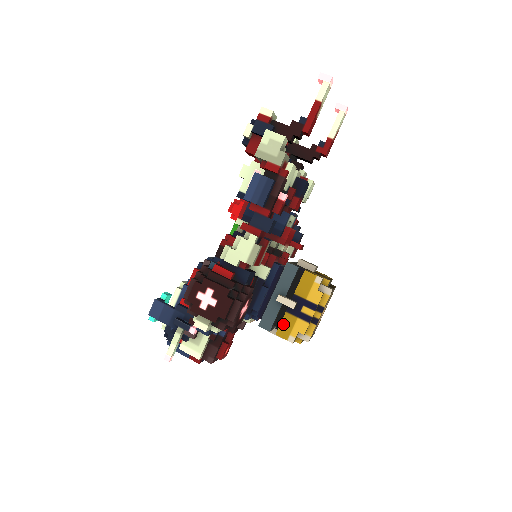
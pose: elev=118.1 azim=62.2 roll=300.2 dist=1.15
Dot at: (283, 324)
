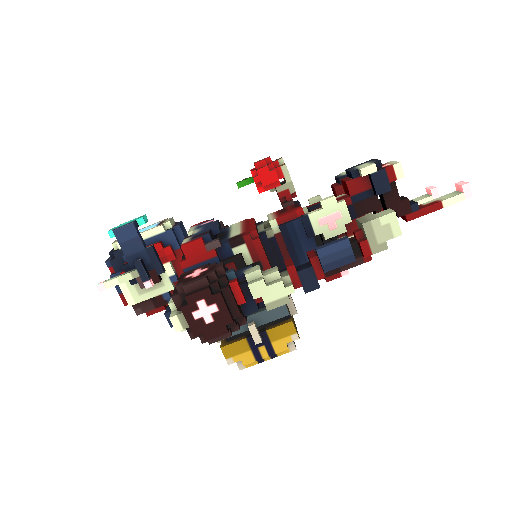
Dot at: (235, 345)
